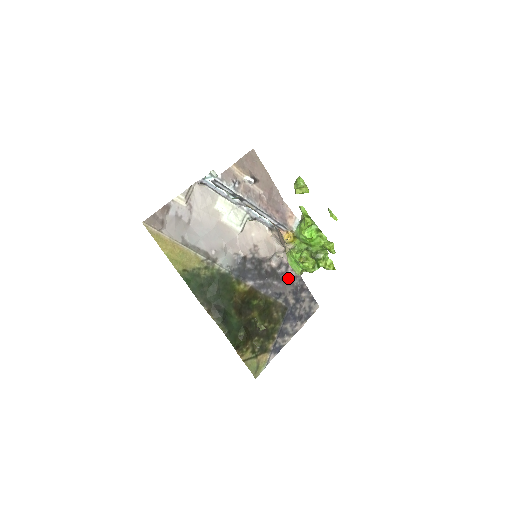
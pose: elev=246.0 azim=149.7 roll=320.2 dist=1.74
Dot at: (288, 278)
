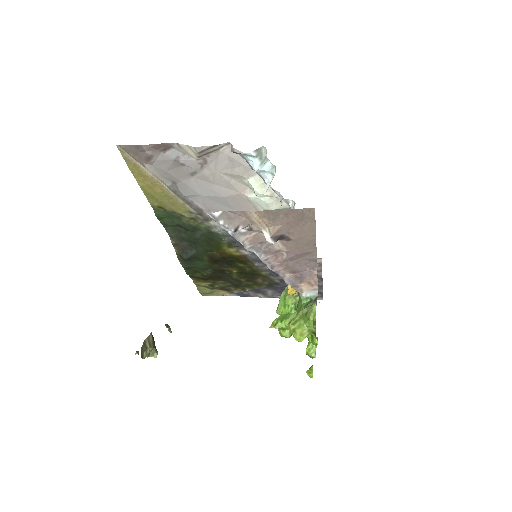
Dot at: occluded
